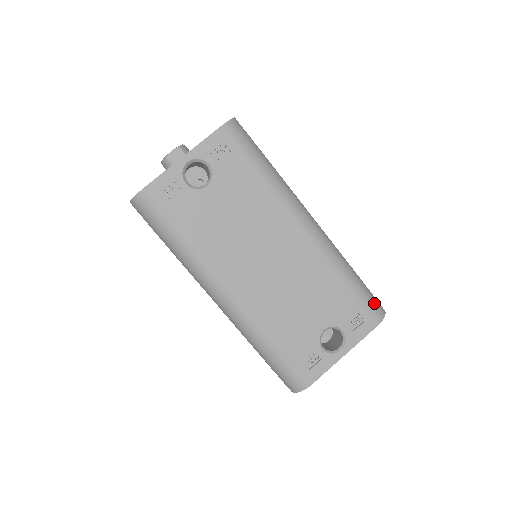
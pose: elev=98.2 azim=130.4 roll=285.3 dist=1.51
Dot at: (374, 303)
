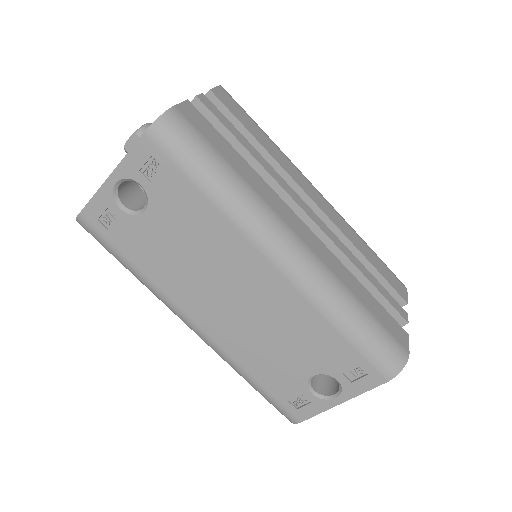
Dot at: (385, 354)
